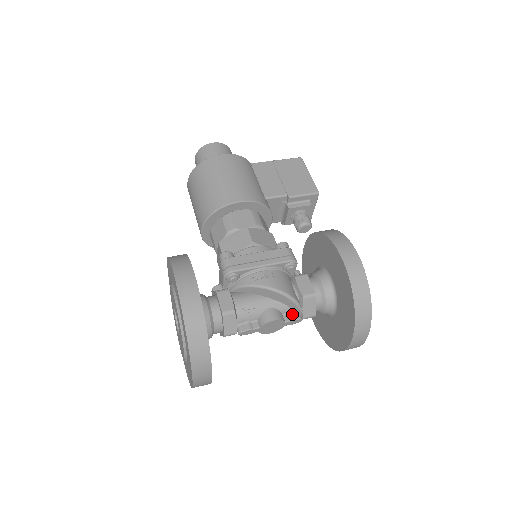
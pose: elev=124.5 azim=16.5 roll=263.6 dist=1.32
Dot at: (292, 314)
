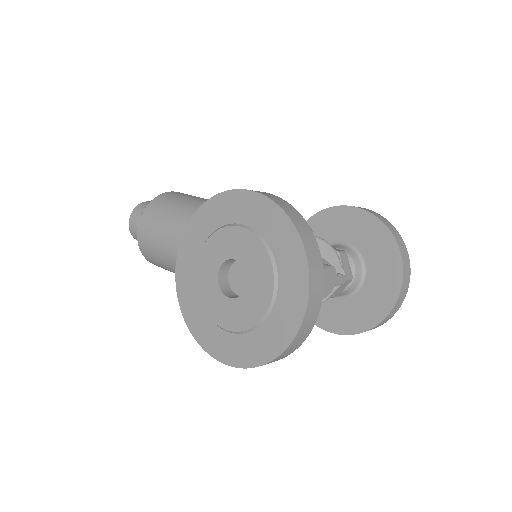
Dot at: occluded
